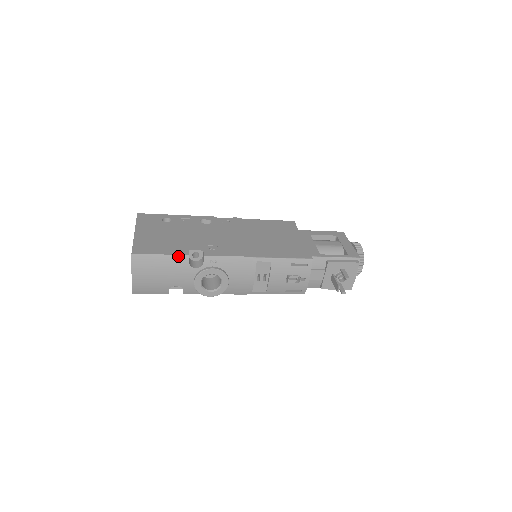
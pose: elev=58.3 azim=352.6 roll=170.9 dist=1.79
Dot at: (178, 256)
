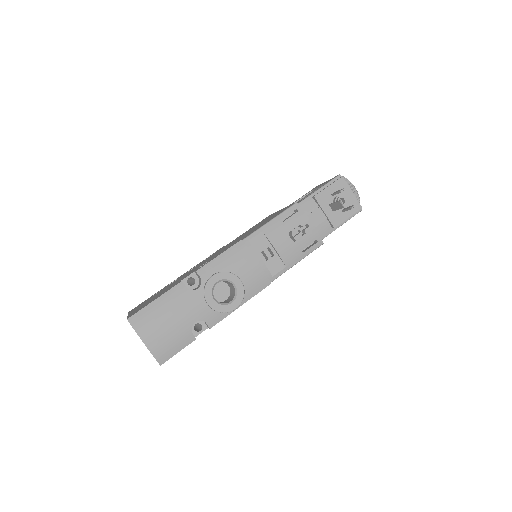
Dot at: (172, 289)
